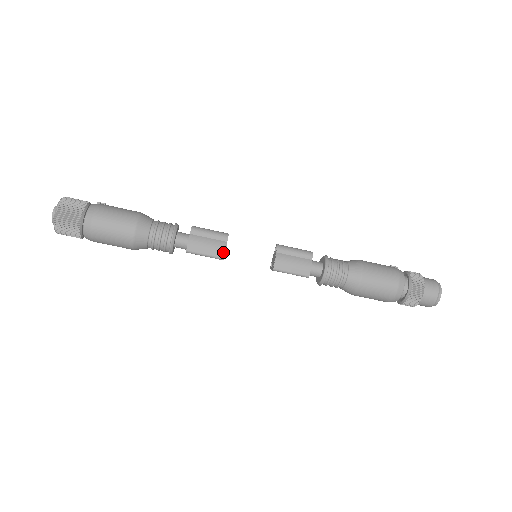
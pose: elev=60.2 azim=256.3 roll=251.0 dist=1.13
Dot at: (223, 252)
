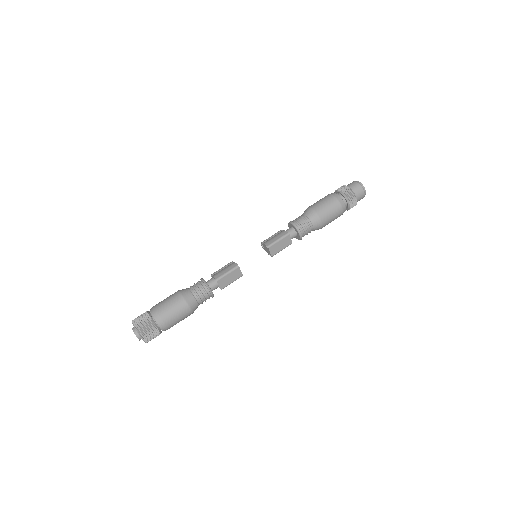
Dot at: (235, 264)
